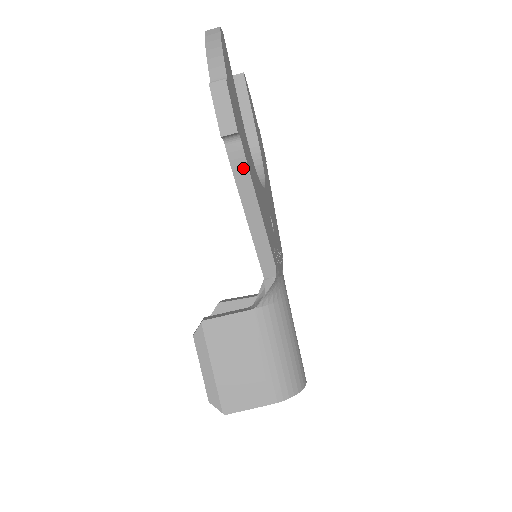
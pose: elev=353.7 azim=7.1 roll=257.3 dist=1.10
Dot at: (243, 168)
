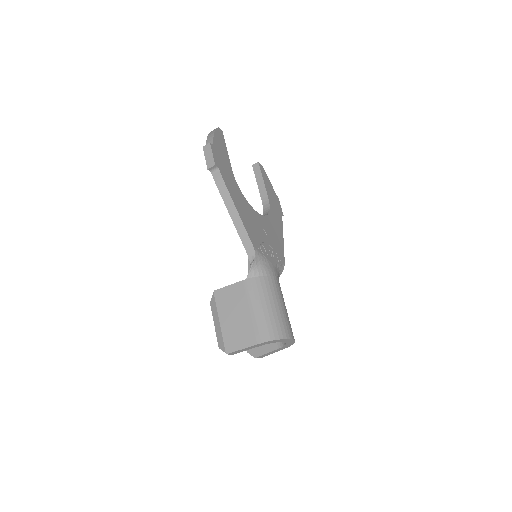
Dot at: (223, 186)
